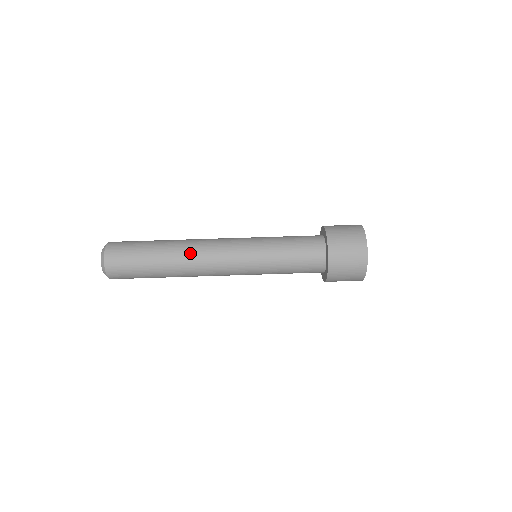
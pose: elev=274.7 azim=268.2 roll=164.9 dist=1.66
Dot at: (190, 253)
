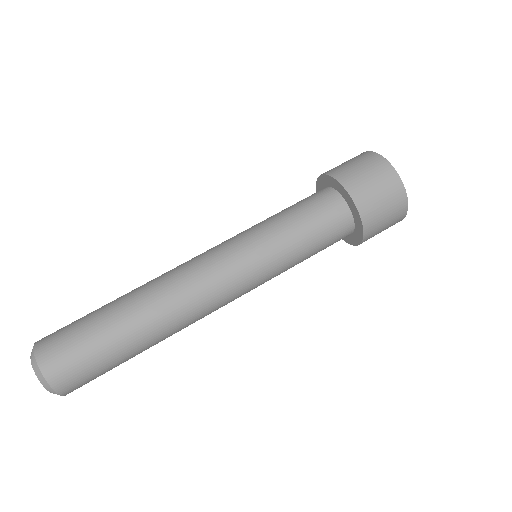
Dot at: (158, 277)
